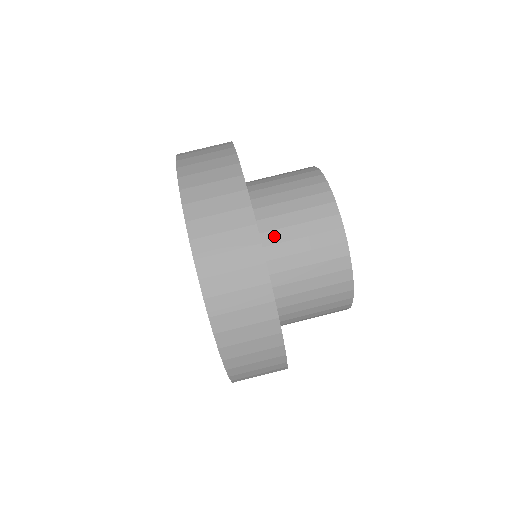
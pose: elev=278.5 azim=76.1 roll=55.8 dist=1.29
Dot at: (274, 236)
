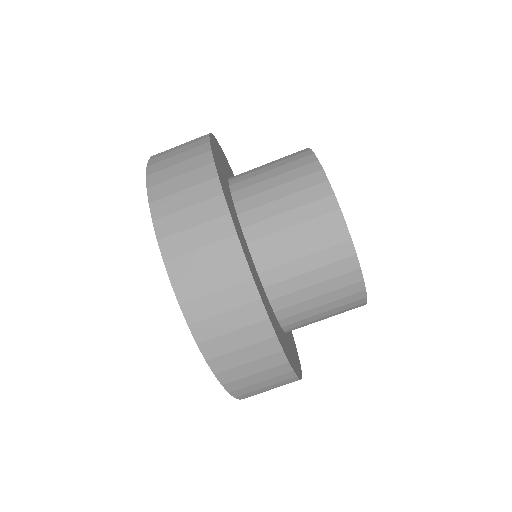
Dot at: (283, 287)
